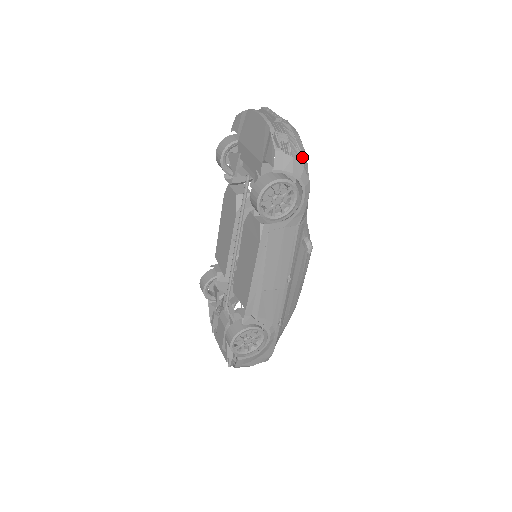
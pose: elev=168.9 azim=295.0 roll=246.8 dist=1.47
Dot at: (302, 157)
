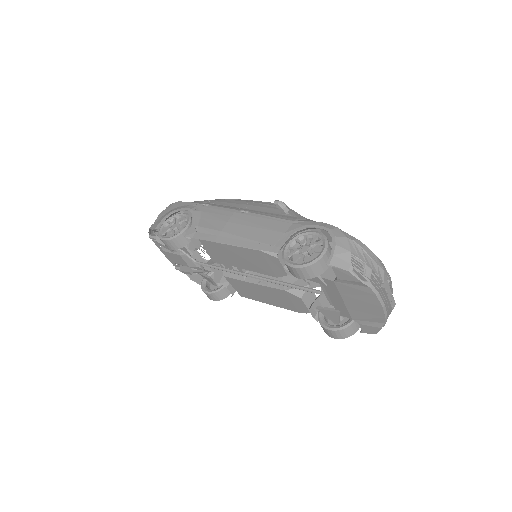
Dot at: occluded
